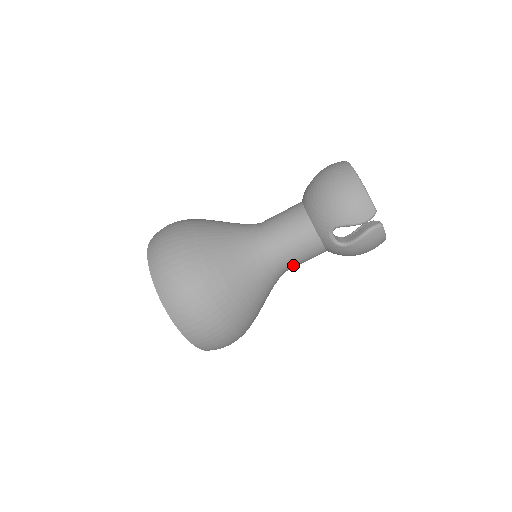
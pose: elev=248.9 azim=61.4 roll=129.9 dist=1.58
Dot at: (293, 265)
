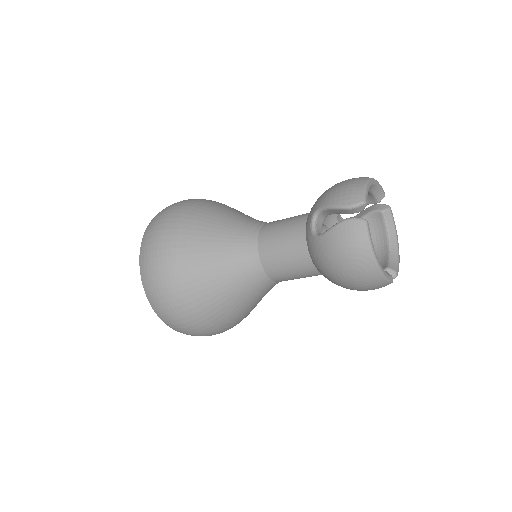
Dot at: occluded
